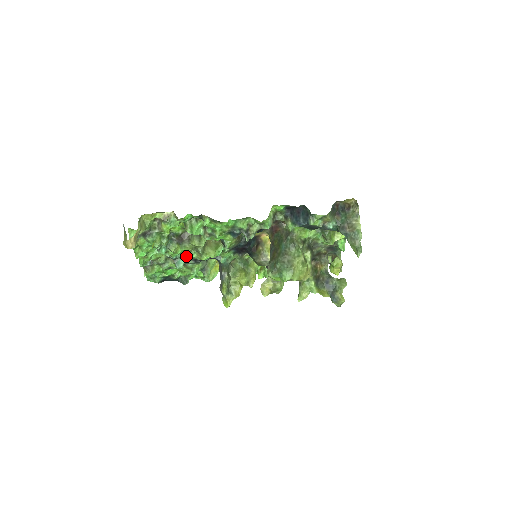
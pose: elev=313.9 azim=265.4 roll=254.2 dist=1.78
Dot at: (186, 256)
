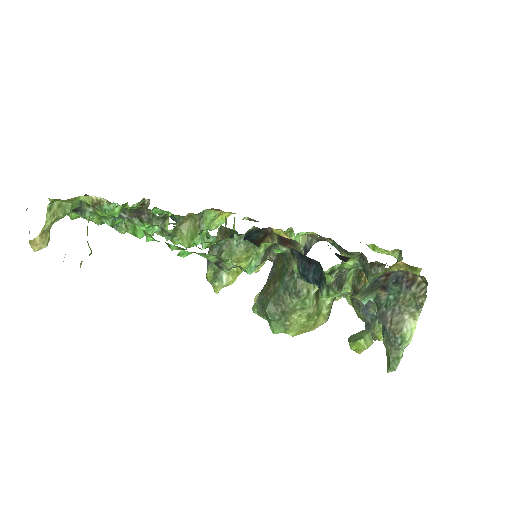
Dot at: occluded
